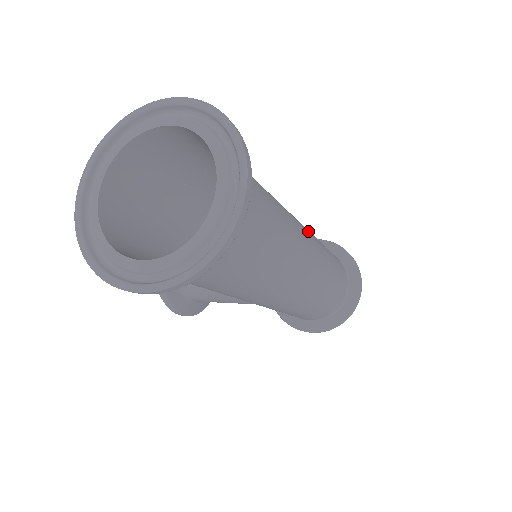
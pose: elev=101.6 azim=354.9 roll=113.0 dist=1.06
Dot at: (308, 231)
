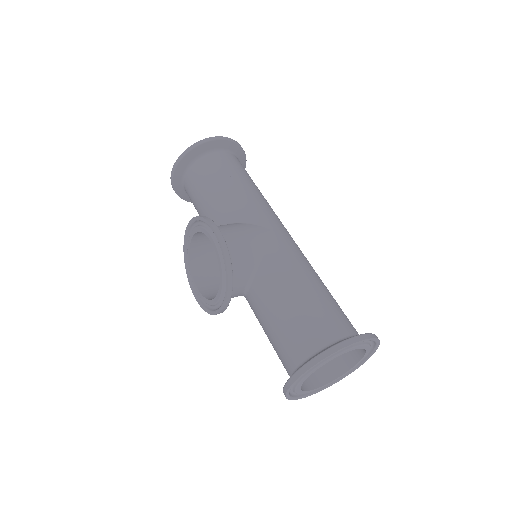
Dot at: occluded
